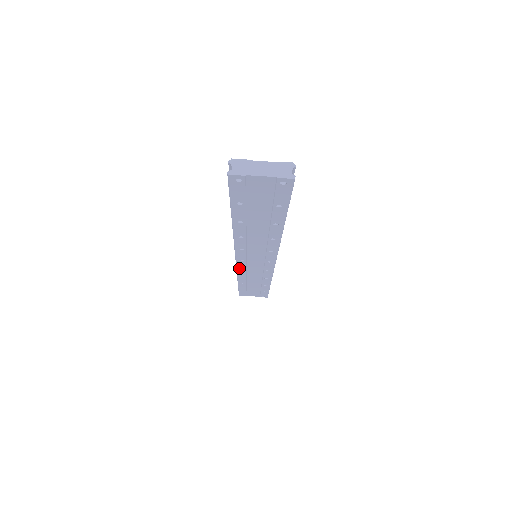
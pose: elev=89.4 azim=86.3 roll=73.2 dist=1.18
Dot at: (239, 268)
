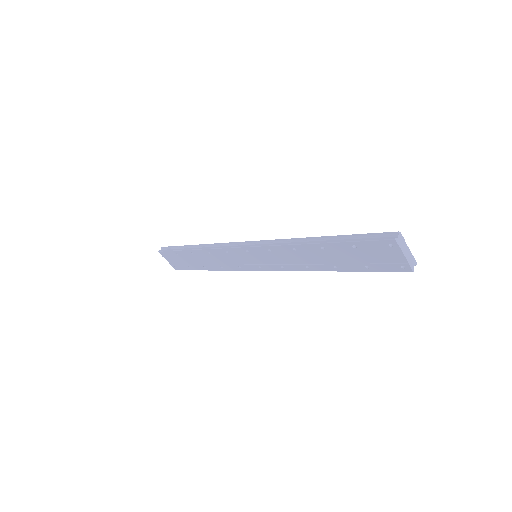
Dot at: (227, 249)
